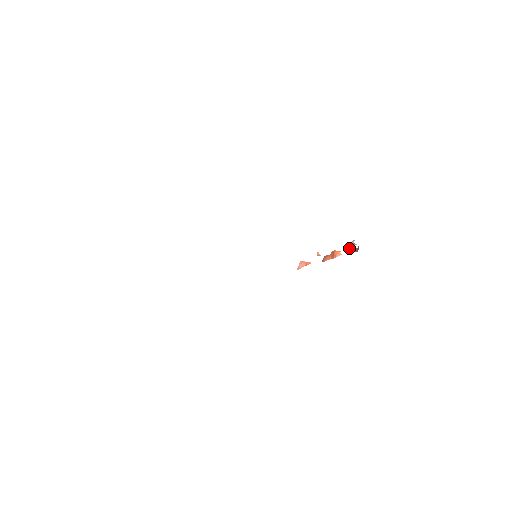
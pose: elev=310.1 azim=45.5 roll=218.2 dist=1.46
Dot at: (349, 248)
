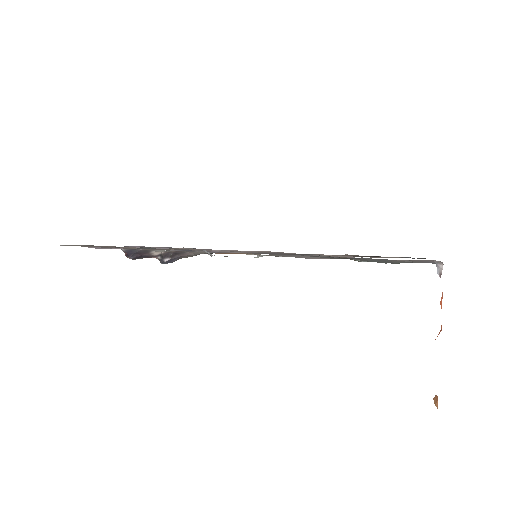
Dot at: (442, 293)
